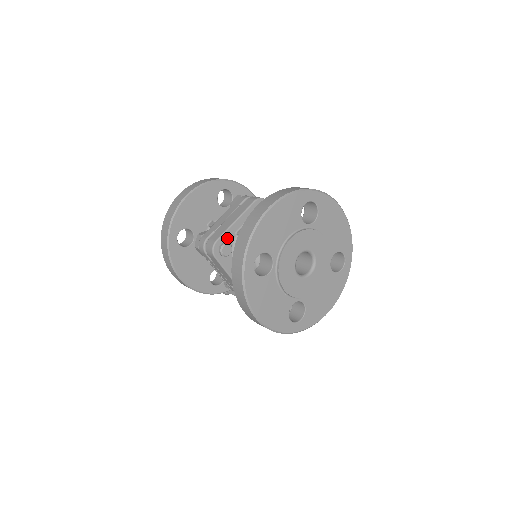
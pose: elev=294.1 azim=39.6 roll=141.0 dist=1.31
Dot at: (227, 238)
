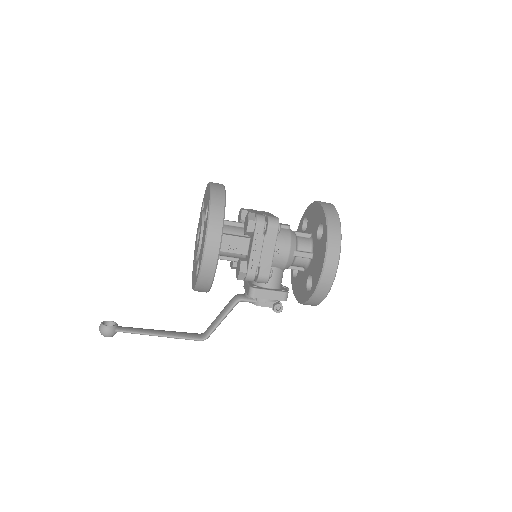
Dot at: occluded
